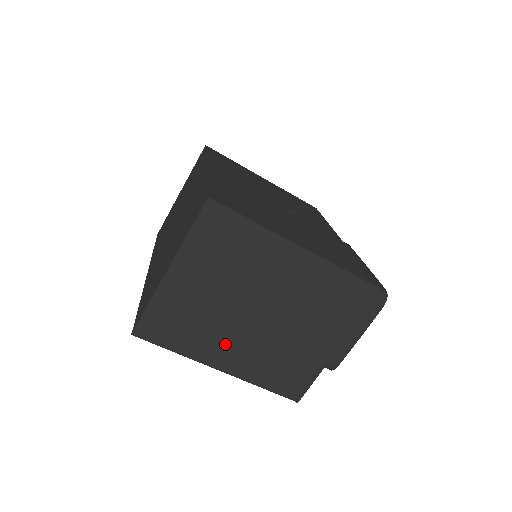
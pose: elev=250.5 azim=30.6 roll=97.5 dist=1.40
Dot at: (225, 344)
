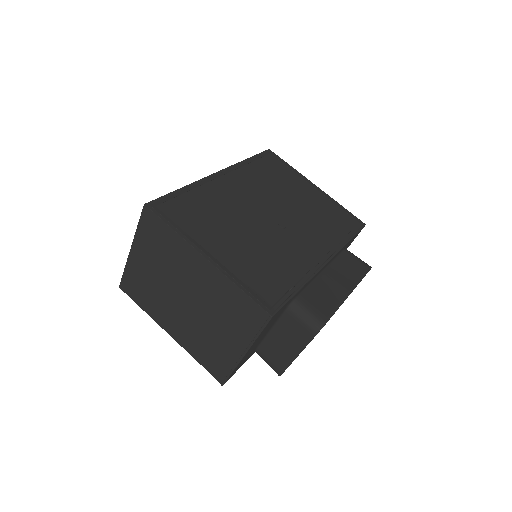
Dot at: (169, 316)
